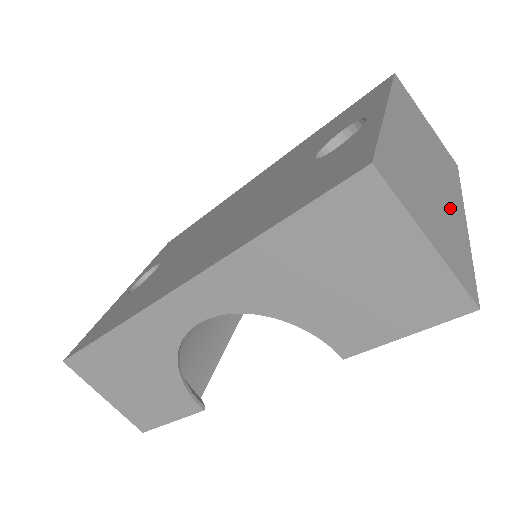
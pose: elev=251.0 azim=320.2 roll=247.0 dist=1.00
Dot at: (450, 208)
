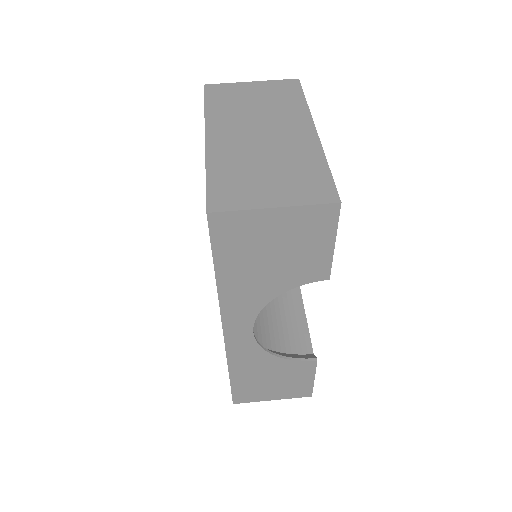
Dot at: (294, 144)
